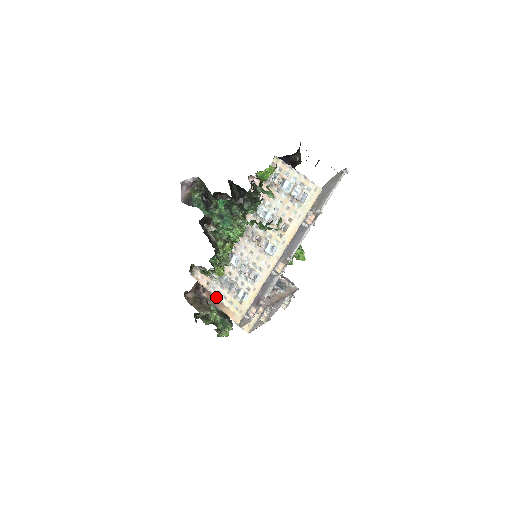
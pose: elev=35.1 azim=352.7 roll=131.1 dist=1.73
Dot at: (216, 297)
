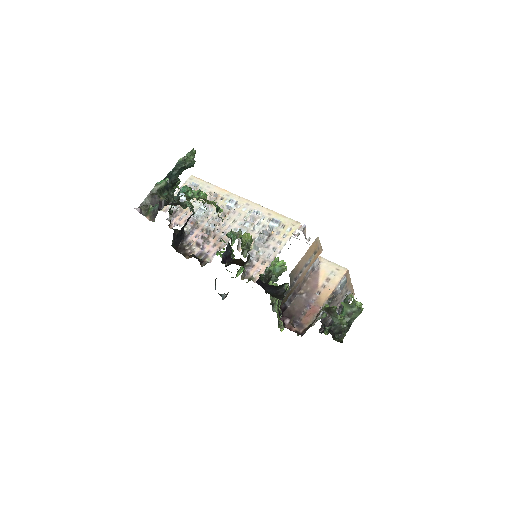
Dot at: (279, 252)
